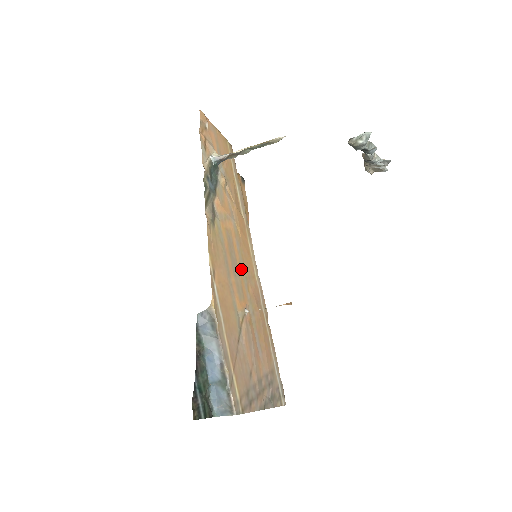
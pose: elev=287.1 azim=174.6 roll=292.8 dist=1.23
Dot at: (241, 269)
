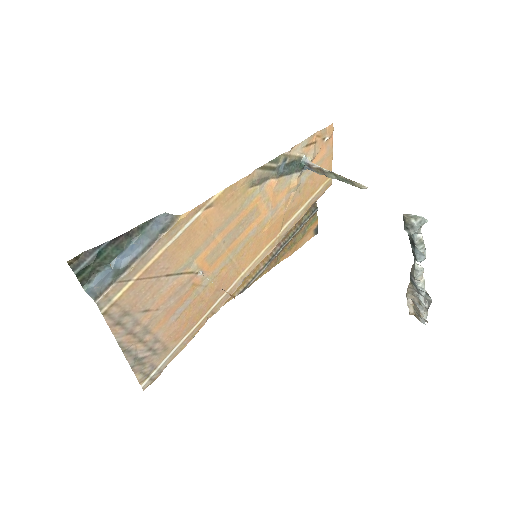
Dot at: (235, 248)
